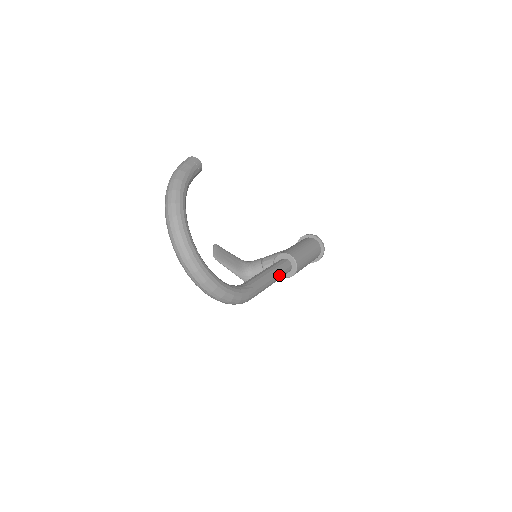
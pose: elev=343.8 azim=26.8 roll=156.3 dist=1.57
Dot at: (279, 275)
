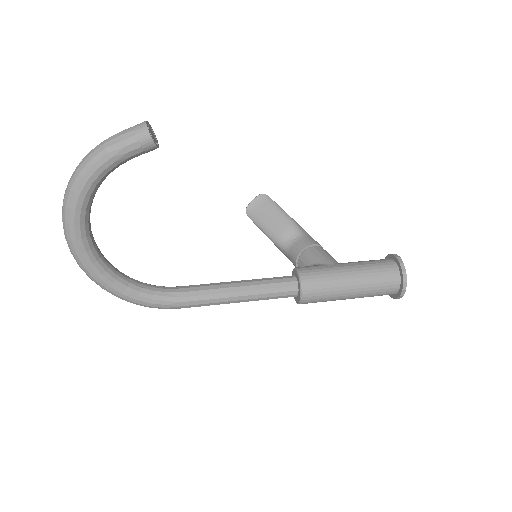
Dot at: (256, 299)
